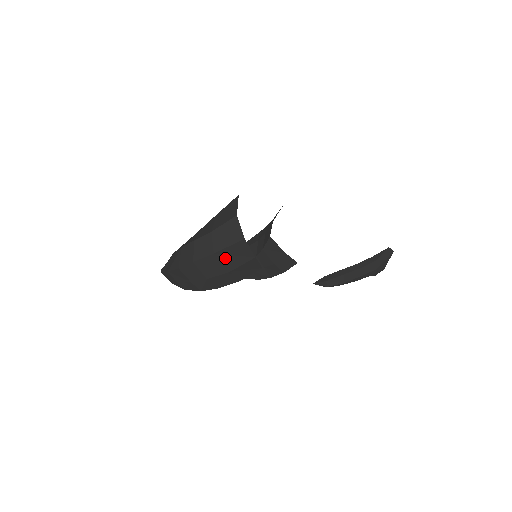
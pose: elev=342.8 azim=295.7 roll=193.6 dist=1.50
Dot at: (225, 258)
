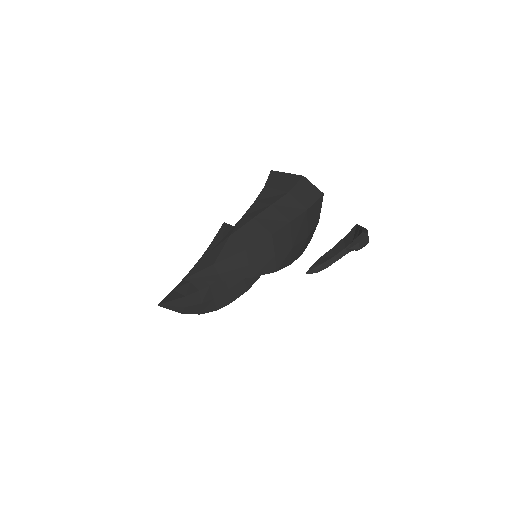
Dot at: (309, 218)
